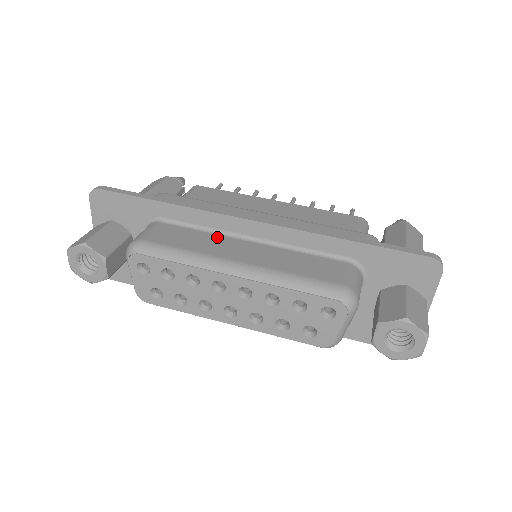
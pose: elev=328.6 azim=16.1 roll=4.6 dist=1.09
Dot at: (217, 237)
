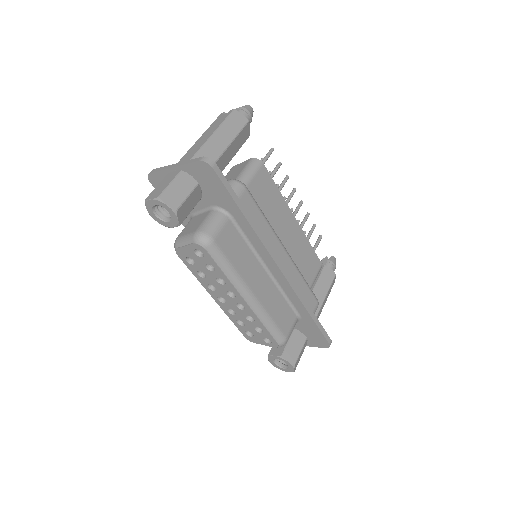
Dot at: (253, 258)
